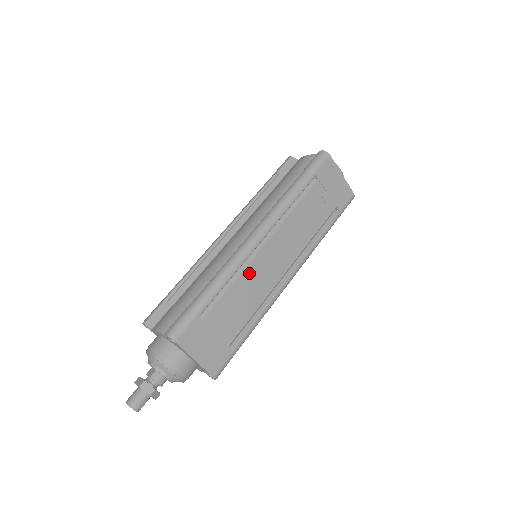
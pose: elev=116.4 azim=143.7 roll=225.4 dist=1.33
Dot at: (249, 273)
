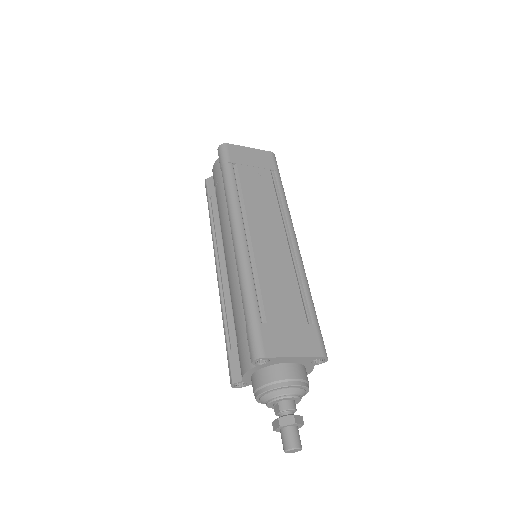
Dot at: (262, 262)
